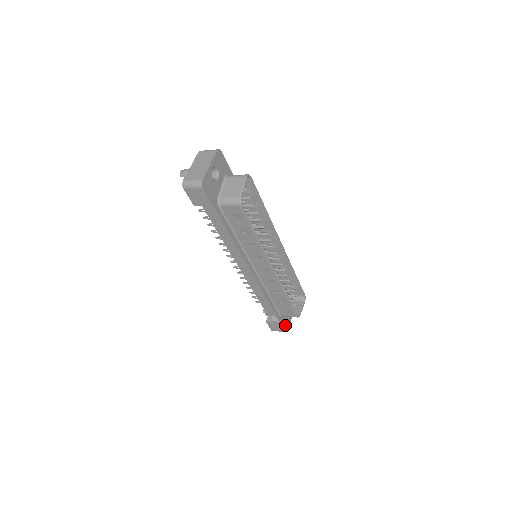
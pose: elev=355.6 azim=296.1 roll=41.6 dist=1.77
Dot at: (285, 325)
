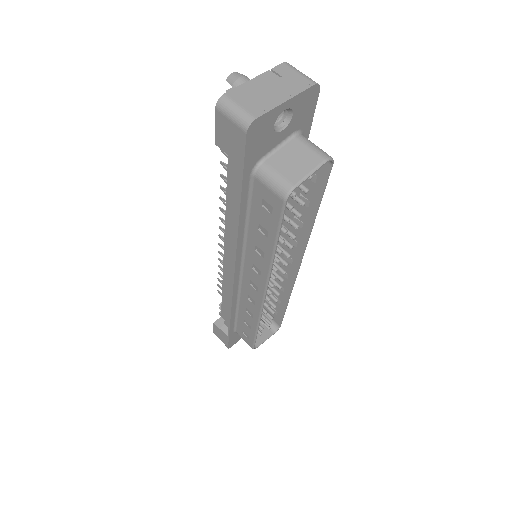
Dot at: (233, 341)
